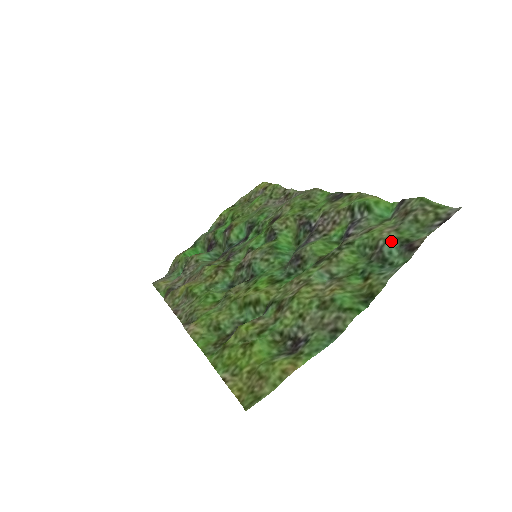
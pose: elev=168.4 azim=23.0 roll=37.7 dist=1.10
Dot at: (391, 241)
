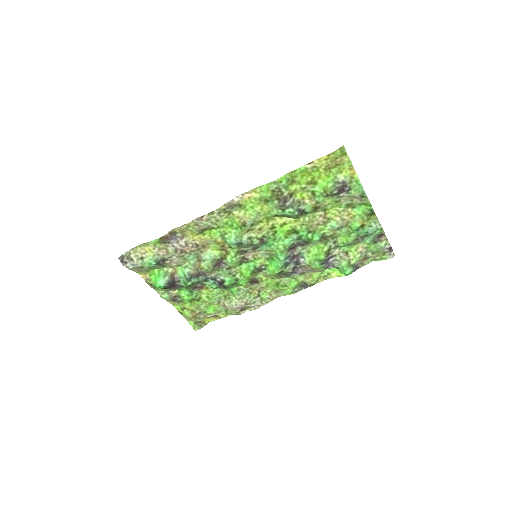
Dot at: (367, 241)
